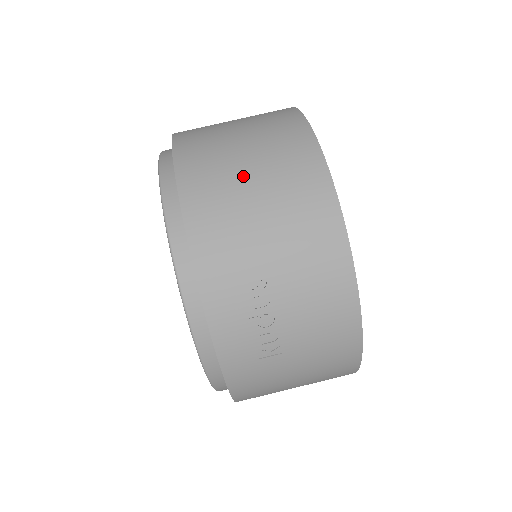
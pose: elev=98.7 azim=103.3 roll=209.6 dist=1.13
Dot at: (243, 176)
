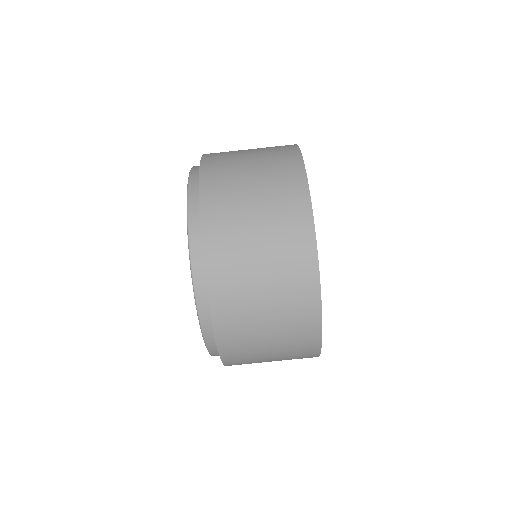
Dot at: (264, 345)
